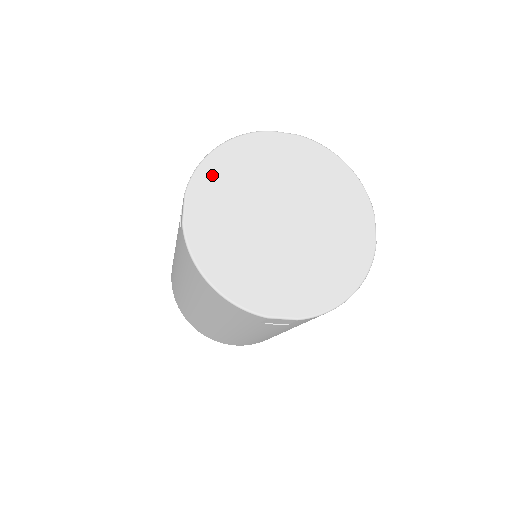
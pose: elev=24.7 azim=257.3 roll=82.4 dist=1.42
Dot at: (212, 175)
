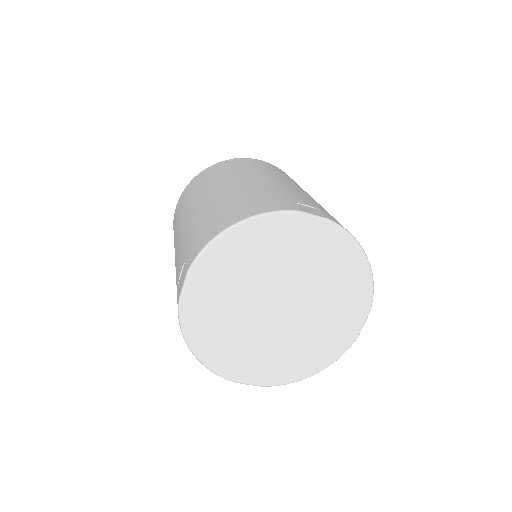
Dot at: (220, 257)
